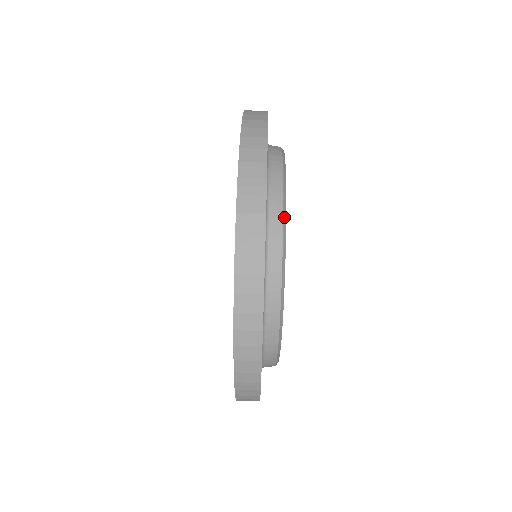
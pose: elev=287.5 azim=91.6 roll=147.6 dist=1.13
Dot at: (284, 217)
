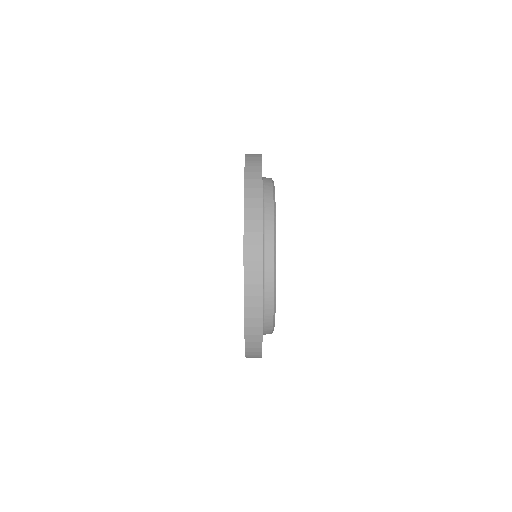
Dot at: (273, 191)
